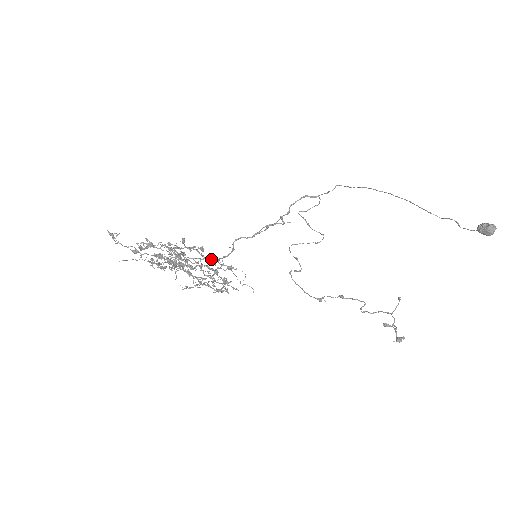
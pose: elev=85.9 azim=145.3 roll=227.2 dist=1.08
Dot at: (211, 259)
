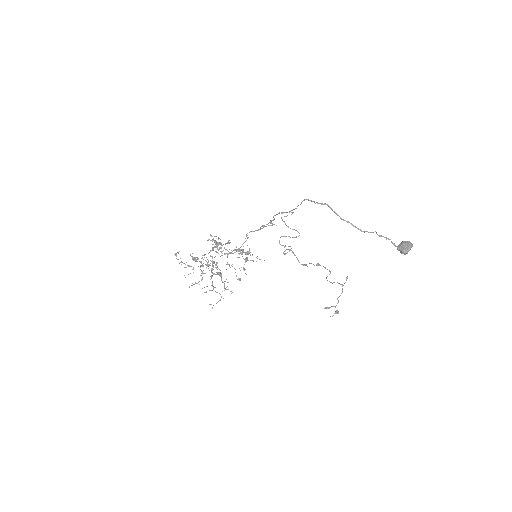
Dot at: (234, 252)
